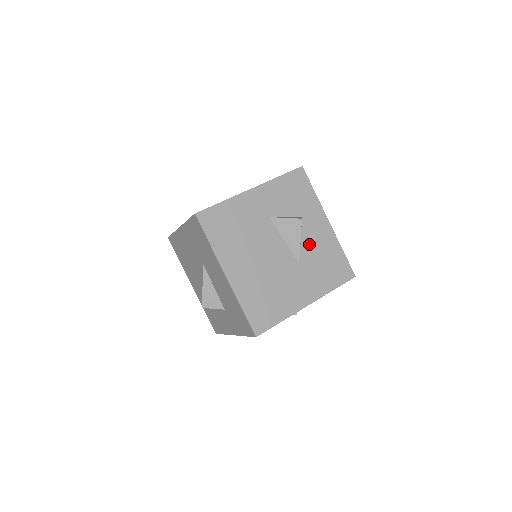
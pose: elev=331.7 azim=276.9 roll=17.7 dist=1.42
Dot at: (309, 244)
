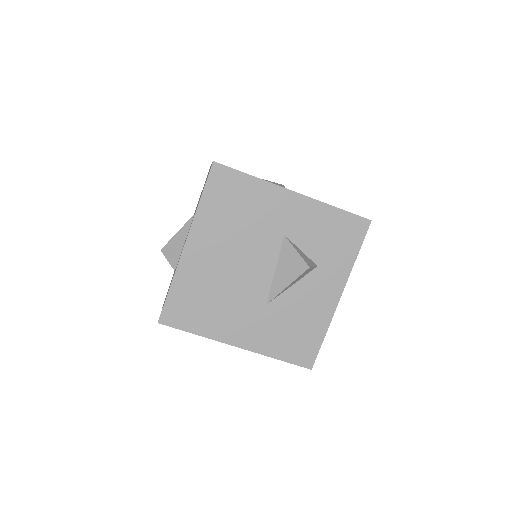
Dot at: (297, 296)
